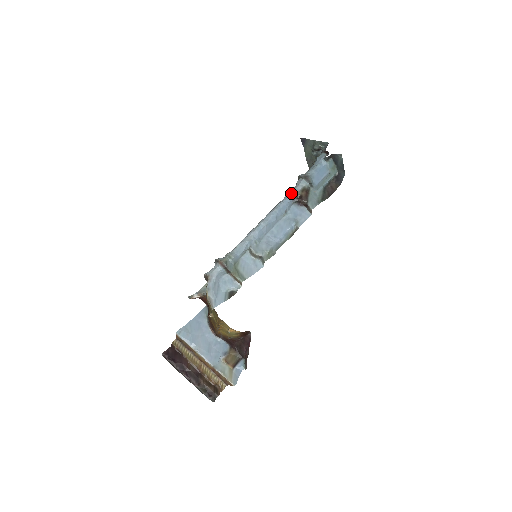
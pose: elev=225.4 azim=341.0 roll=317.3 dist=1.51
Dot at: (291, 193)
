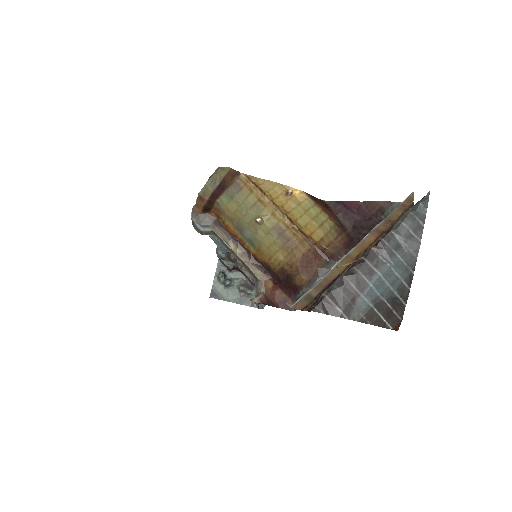
Dot at: occluded
